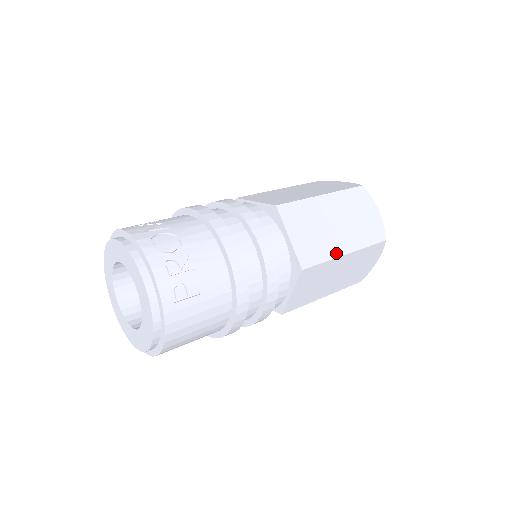
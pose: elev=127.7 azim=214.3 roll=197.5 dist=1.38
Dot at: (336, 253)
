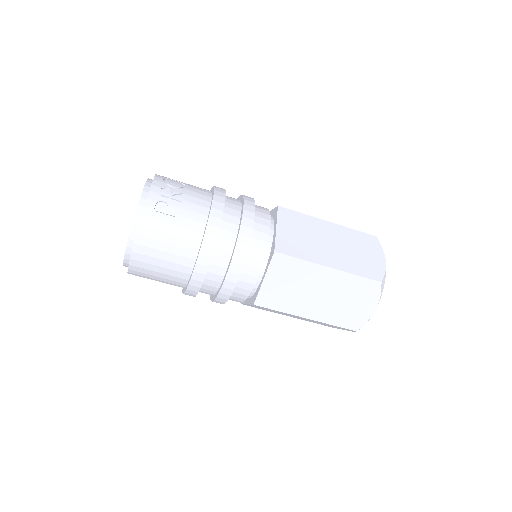
Dot at: (317, 260)
